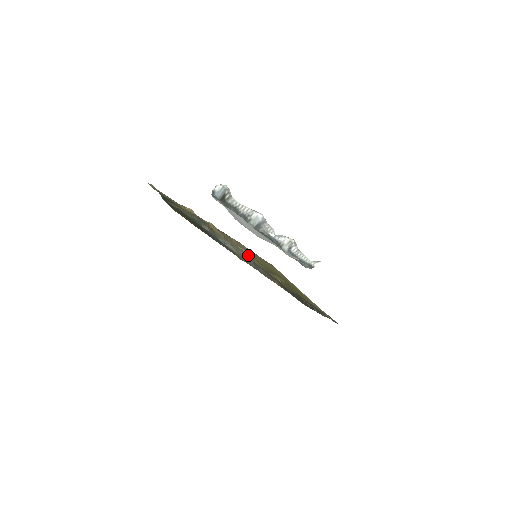
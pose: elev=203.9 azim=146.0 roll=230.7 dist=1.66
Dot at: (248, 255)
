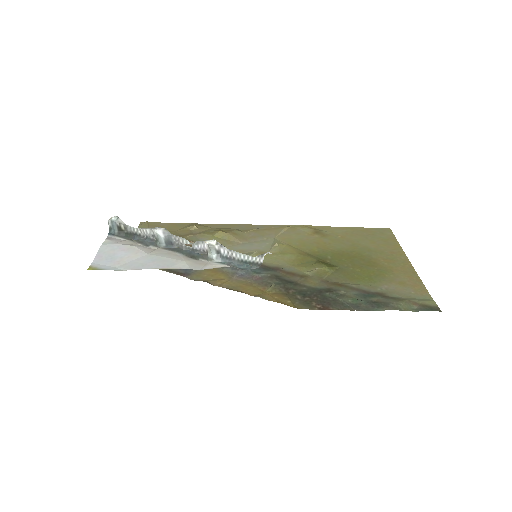
Dot at: (260, 254)
